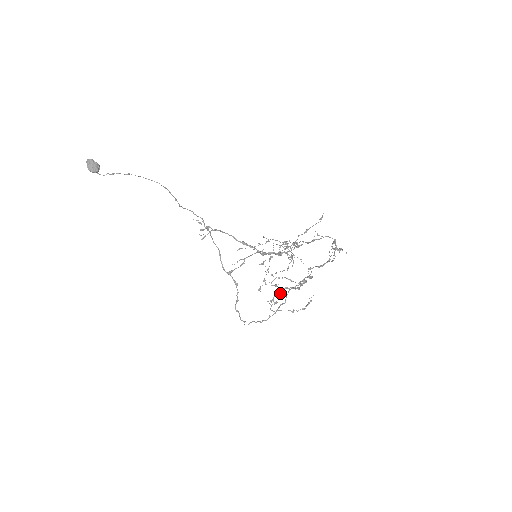
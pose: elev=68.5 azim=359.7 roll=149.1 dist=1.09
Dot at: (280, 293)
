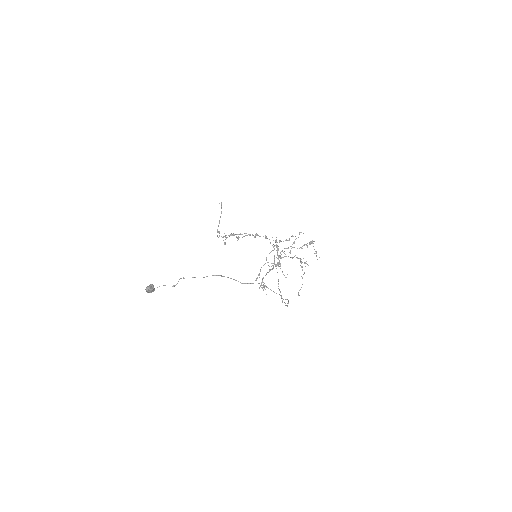
Dot at: occluded
